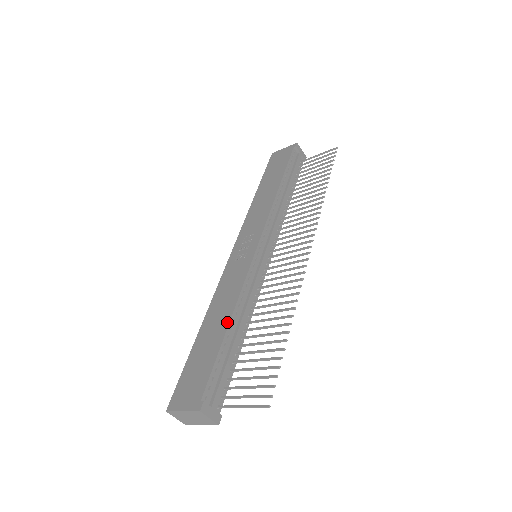
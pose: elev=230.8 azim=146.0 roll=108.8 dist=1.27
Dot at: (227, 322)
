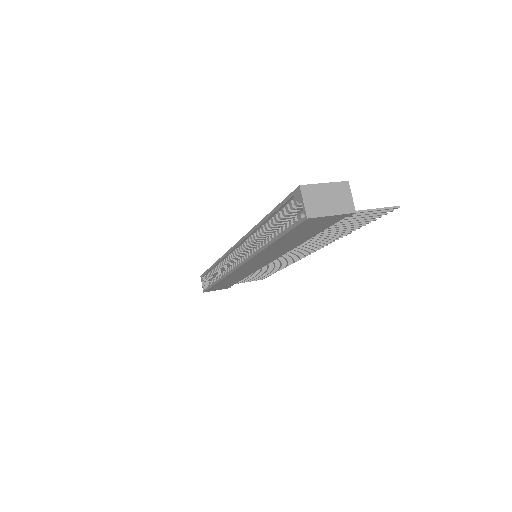
Dot at: occluded
